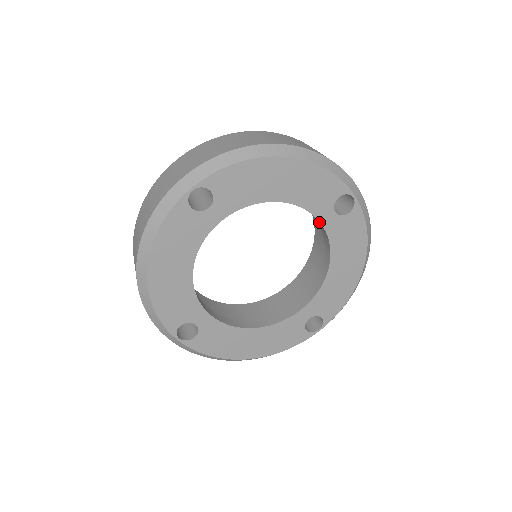
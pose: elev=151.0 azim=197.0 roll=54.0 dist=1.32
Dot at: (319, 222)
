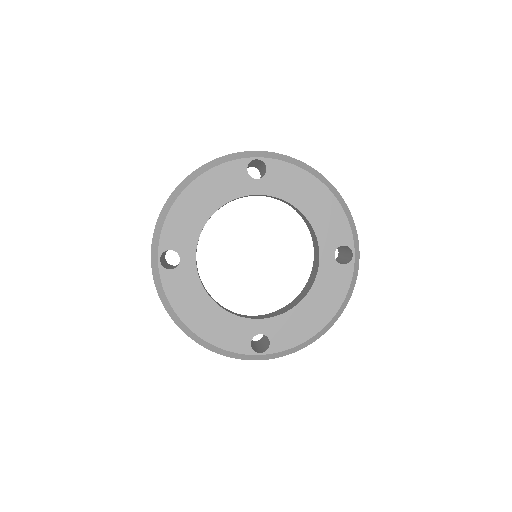
Dot at: (319, 255)
